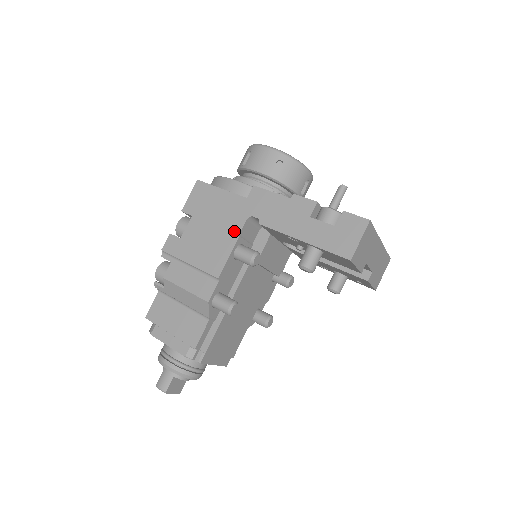
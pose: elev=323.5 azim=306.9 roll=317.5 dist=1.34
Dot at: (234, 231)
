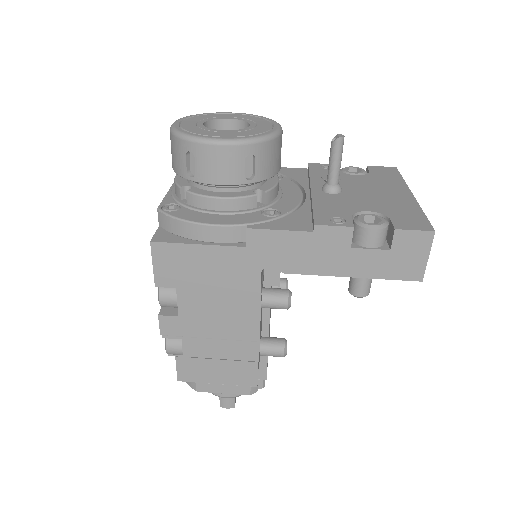
Dot at: (251, 290)
